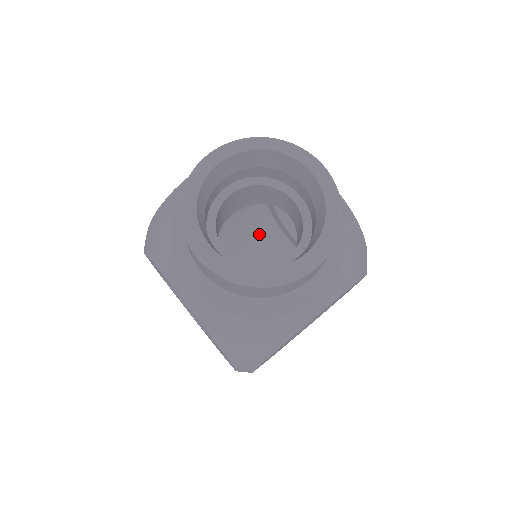
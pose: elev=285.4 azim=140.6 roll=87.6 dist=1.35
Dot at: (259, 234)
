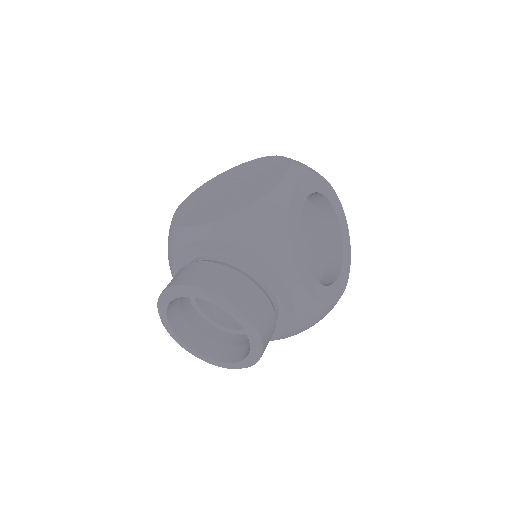
Dot at: occluded
